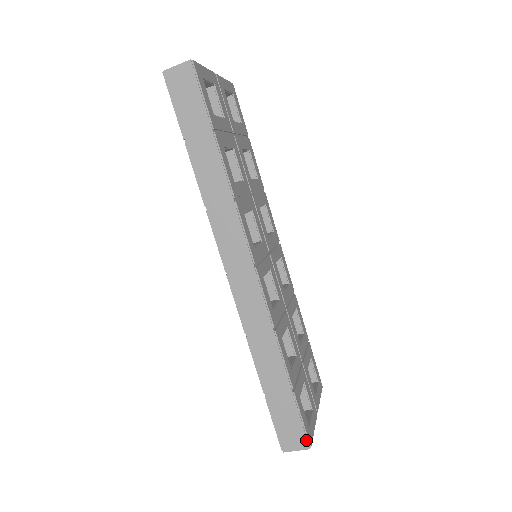
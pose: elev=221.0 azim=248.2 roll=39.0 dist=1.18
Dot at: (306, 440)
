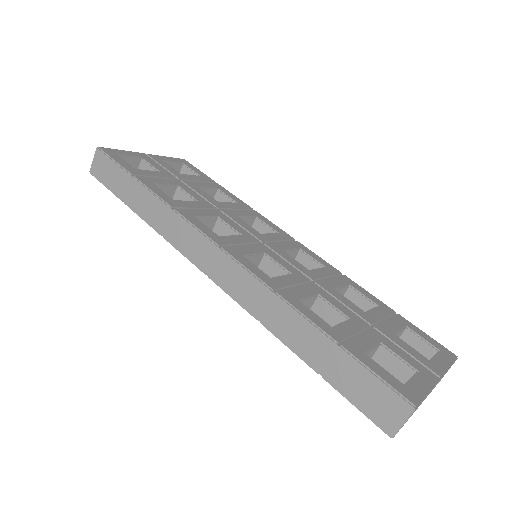
Dot at: (401, 399)
